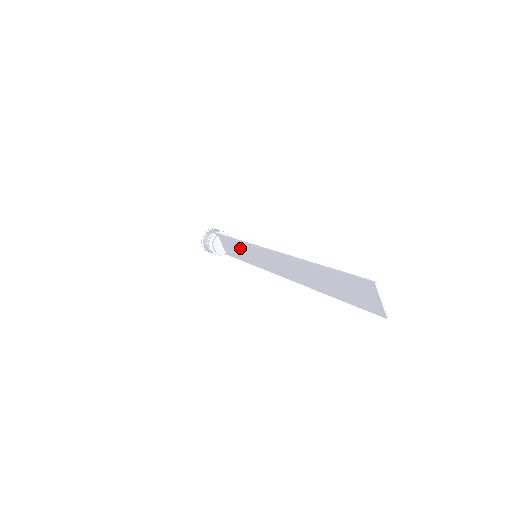
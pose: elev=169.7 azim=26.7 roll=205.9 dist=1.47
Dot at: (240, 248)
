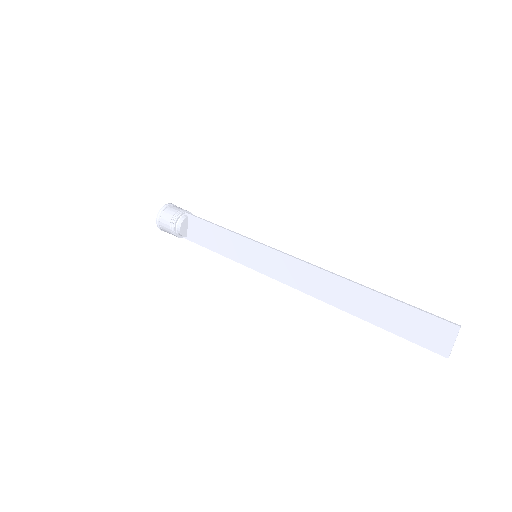
Dot at: (230, 240)
